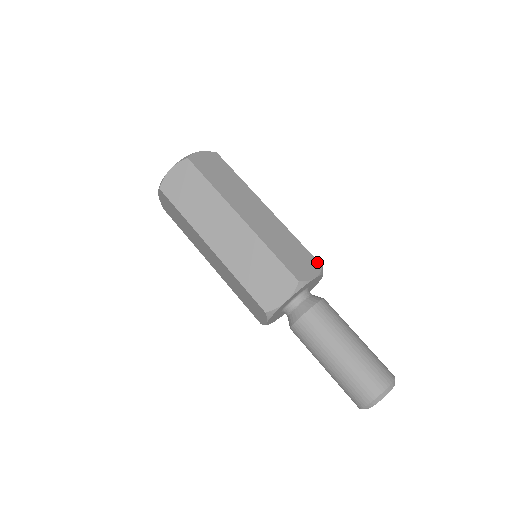
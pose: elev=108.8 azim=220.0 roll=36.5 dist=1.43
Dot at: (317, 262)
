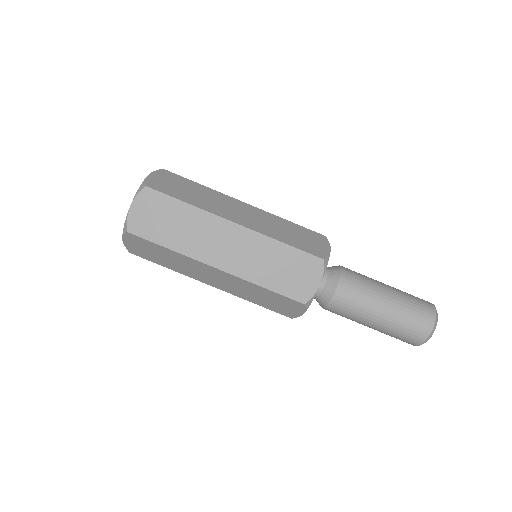
Dot at: (316, 259)
